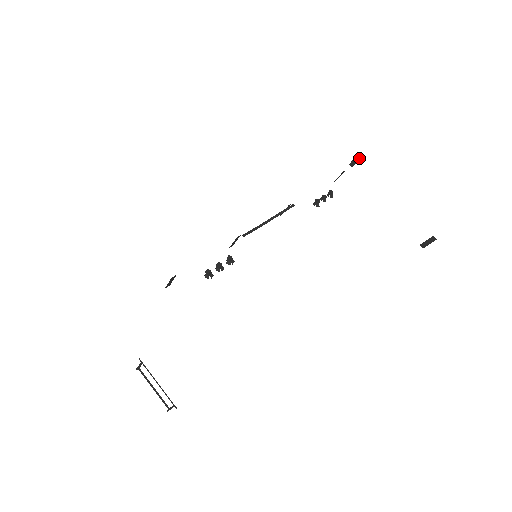
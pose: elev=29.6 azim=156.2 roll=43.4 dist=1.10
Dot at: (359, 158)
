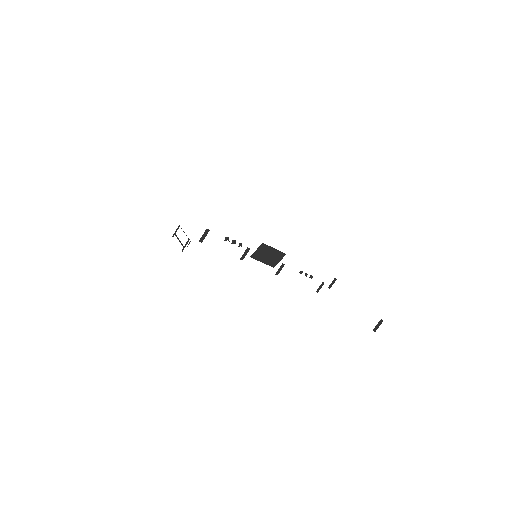
Dot at: (334, 281)
